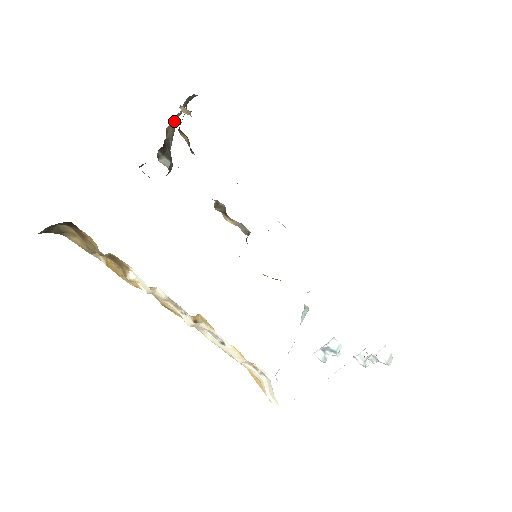
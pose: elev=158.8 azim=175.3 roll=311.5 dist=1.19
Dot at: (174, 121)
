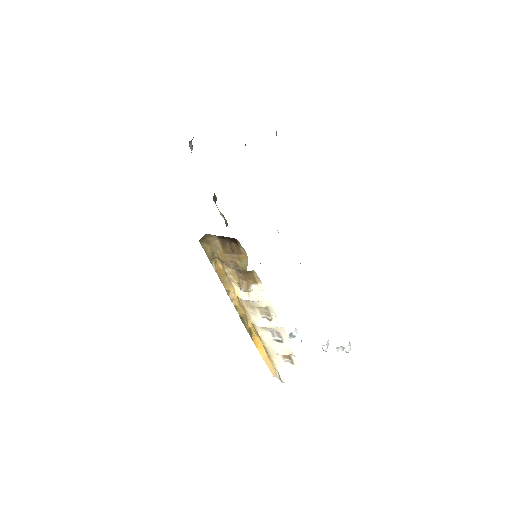
Dot at: occluded
